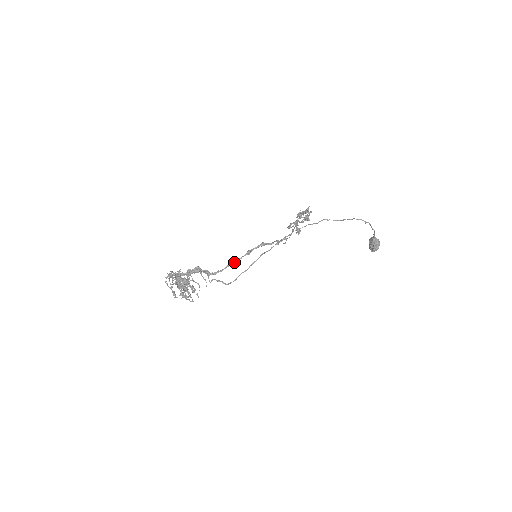
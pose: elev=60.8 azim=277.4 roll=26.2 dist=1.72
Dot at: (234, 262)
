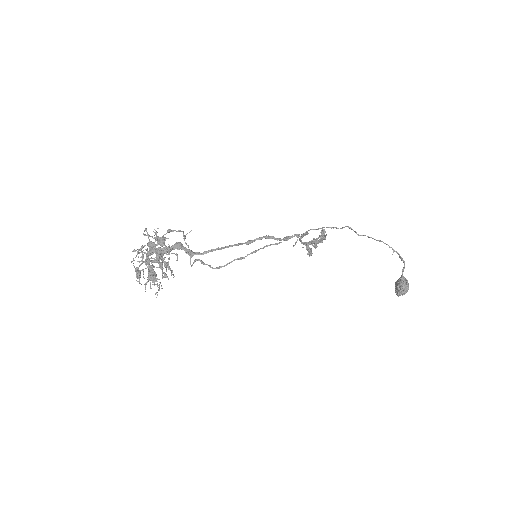
Dot at: (229, 246)
